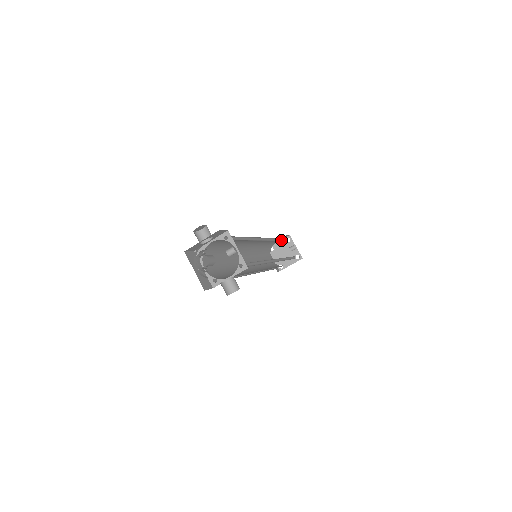
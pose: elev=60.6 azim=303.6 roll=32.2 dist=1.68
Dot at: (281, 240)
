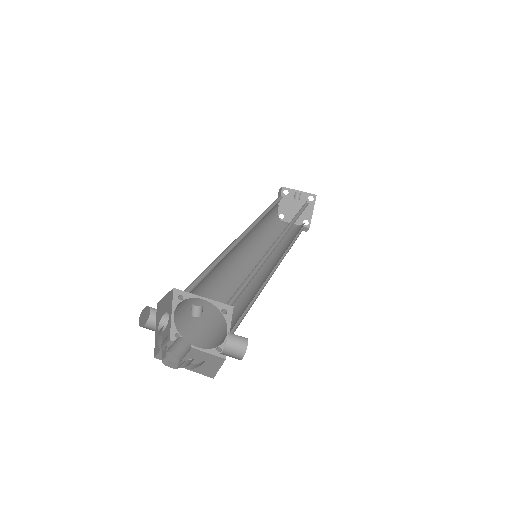
Dot at: (276, 203)
